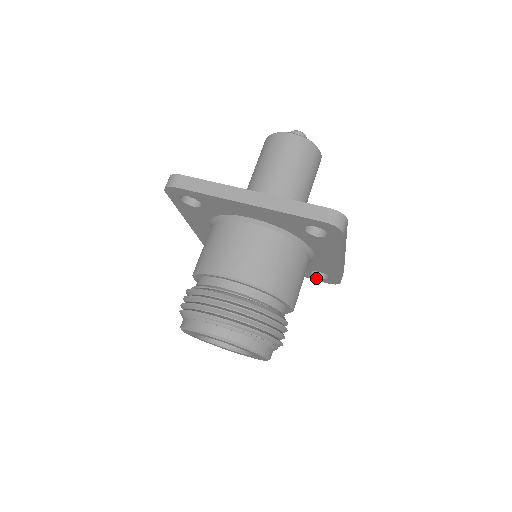
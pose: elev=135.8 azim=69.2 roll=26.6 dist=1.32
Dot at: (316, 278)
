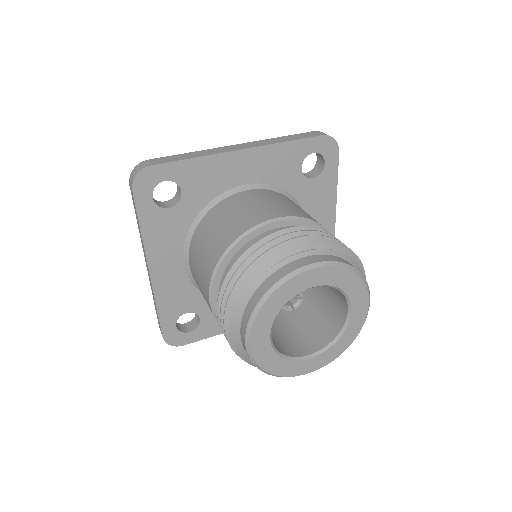
Dot at: occluded
